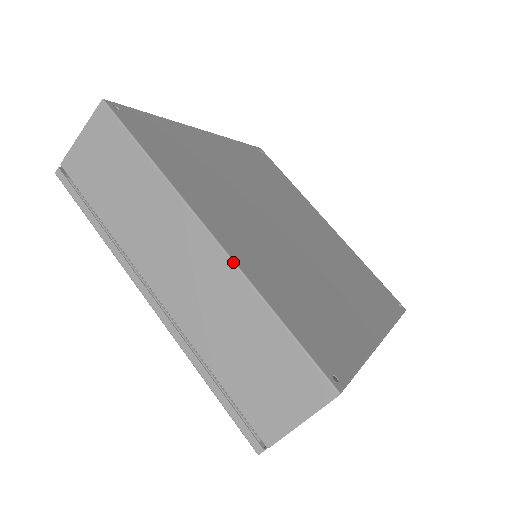
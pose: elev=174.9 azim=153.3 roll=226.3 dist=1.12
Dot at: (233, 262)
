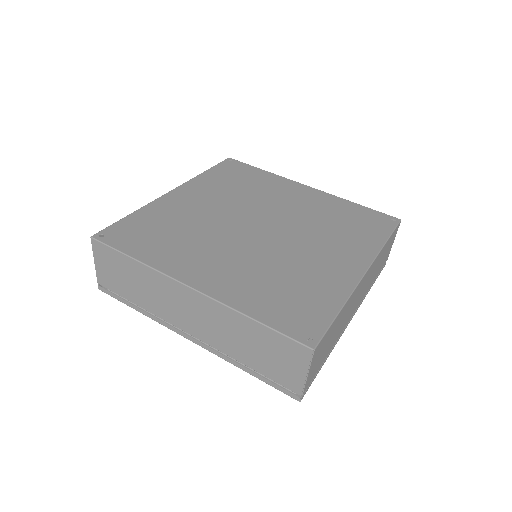
Dot at: (213, 300)
